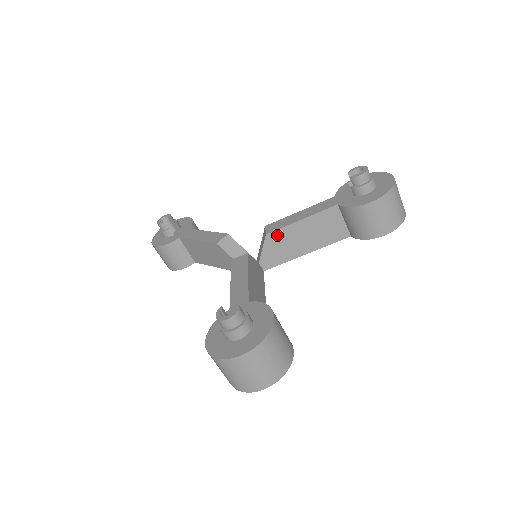
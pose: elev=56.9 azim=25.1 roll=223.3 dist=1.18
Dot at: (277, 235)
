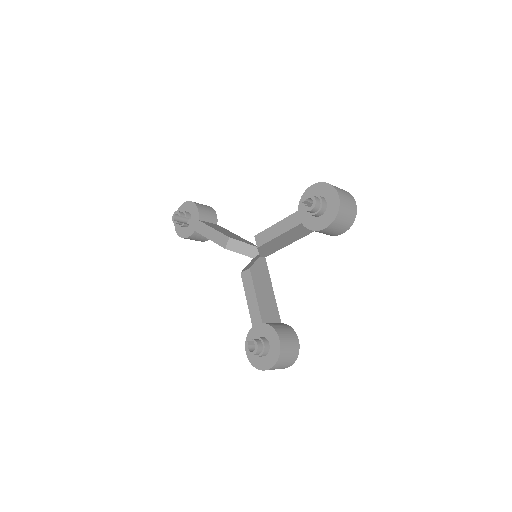
Dot at: (265, 245)
